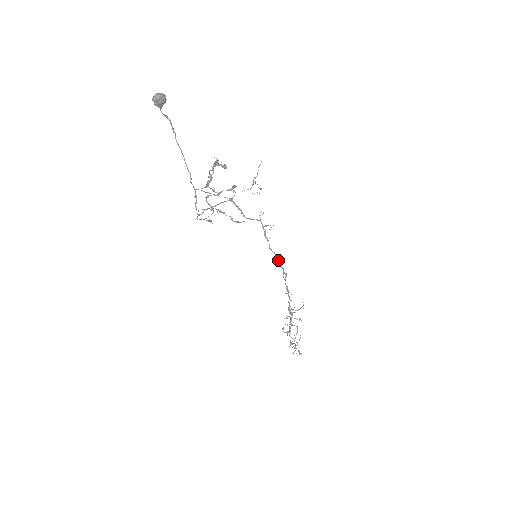
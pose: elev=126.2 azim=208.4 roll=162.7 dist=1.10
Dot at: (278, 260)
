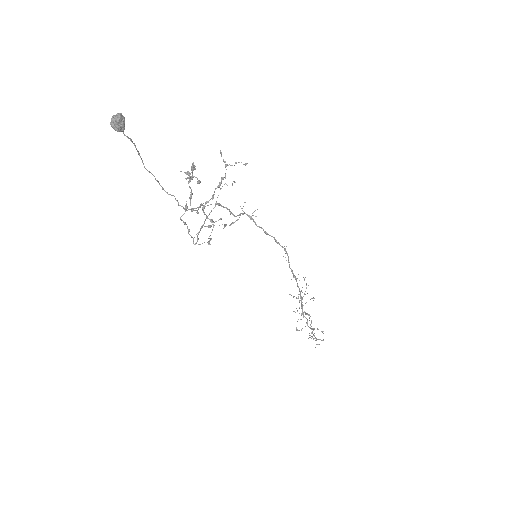
Dot at: (277, 242)
